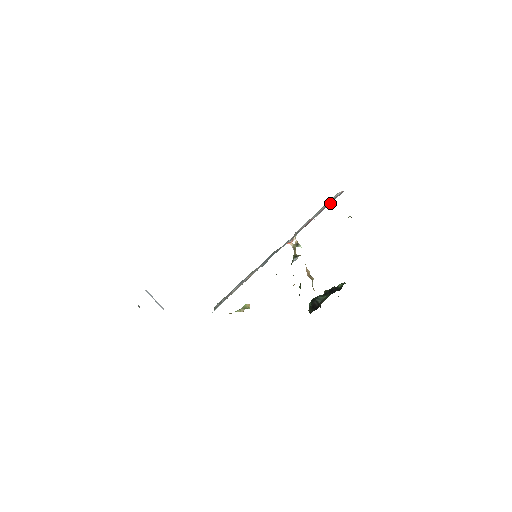
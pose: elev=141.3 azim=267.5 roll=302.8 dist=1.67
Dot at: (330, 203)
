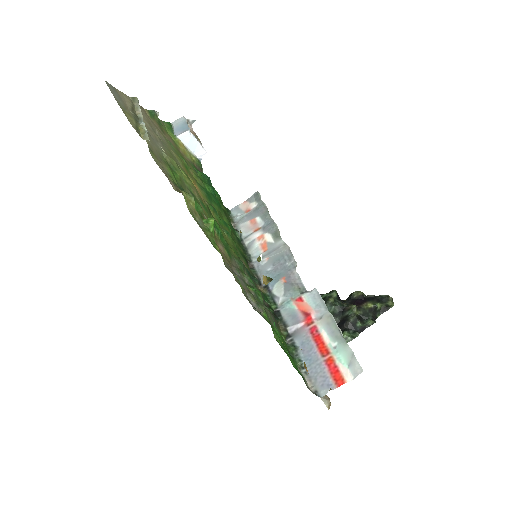
Dot at: (312, 368)
